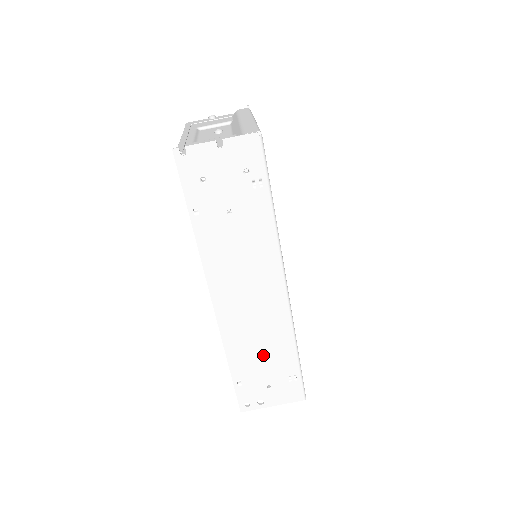
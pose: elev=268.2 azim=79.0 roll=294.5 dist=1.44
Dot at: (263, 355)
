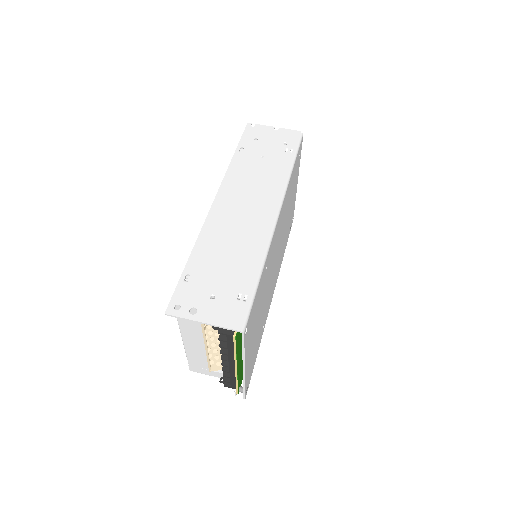
Dot at: (227, 261)
